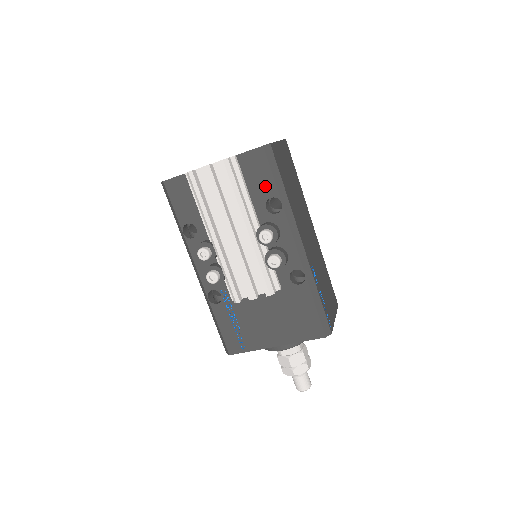
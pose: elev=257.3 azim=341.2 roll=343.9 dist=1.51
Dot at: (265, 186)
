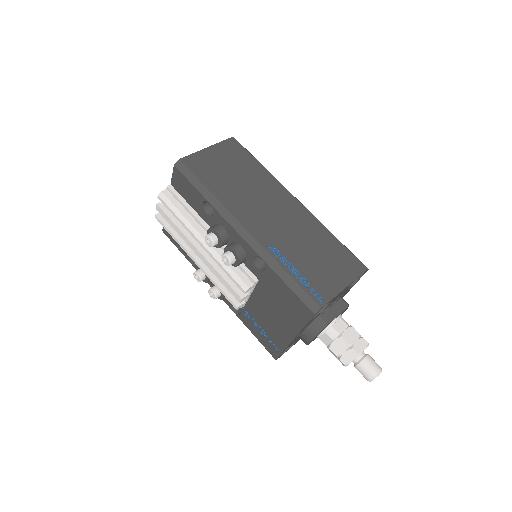
Dot at: (195, 196)
